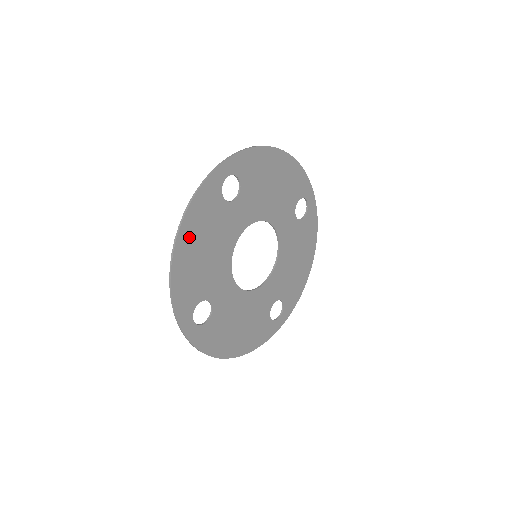
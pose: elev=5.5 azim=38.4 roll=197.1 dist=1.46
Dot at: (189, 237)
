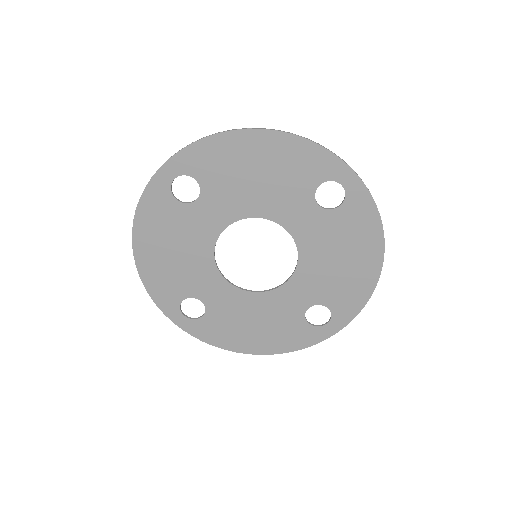
Dot at: (147, 241)
